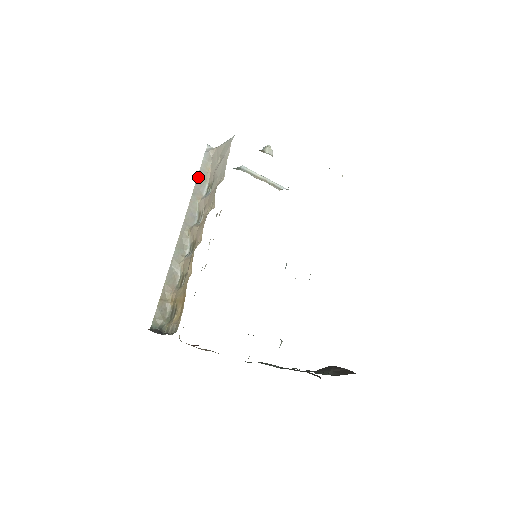
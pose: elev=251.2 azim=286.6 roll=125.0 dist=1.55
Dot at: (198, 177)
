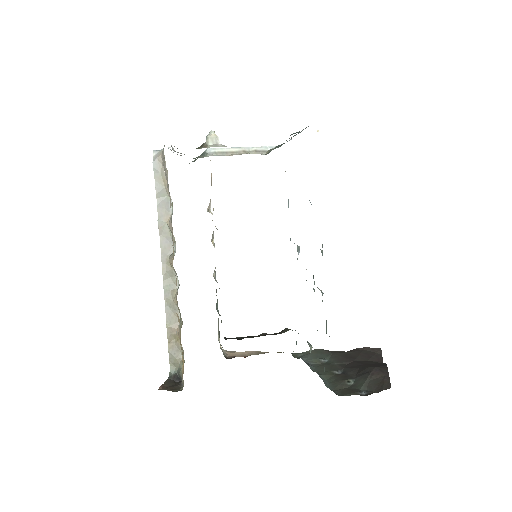
Dot at: (157, 196)
